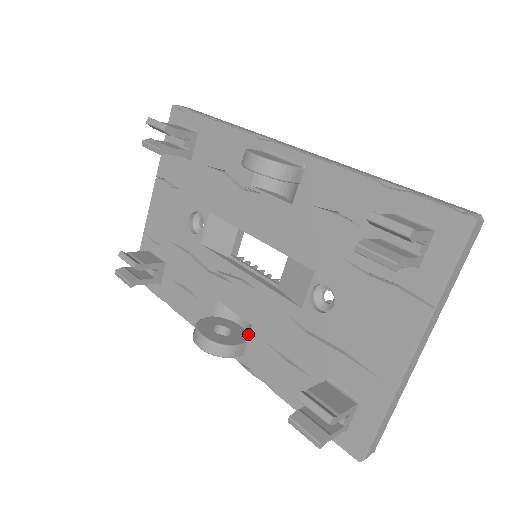
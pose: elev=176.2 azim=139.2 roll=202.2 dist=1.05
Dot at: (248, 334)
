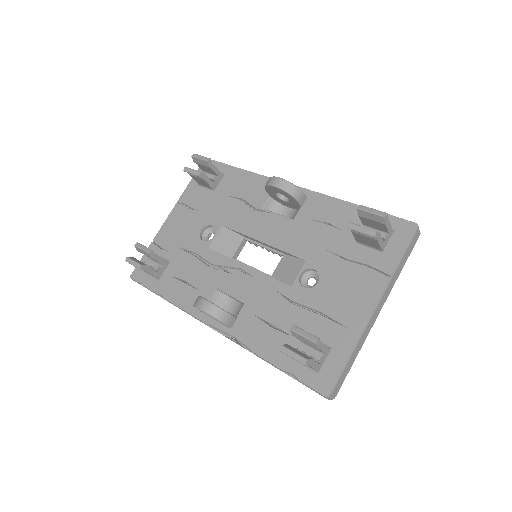
Dot at: (236, 316)
